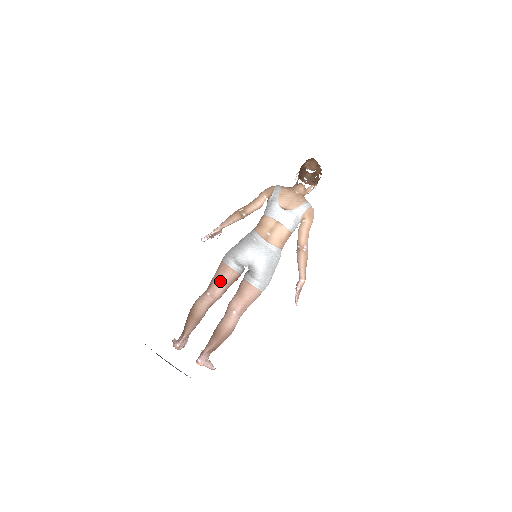
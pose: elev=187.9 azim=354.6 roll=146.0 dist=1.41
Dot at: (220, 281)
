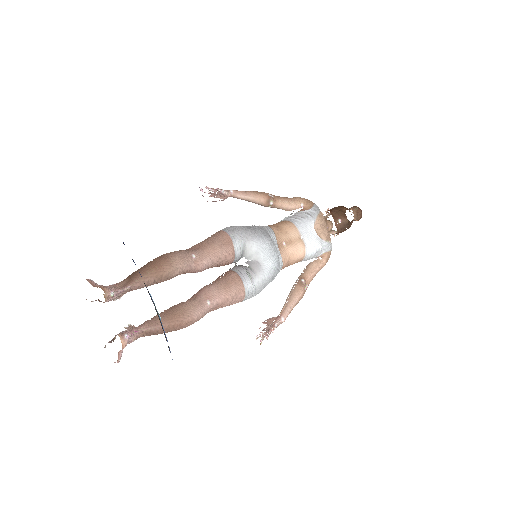
Dot at: (215, 252)
